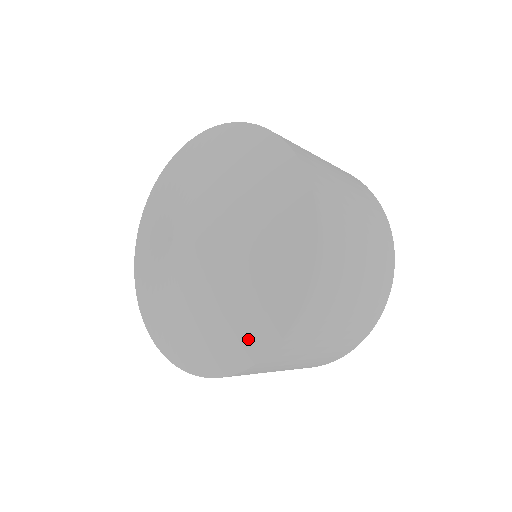
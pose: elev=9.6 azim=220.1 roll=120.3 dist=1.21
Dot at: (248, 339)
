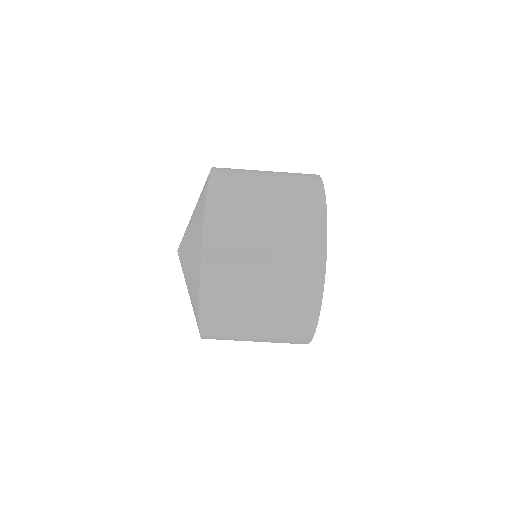
Dot at: (199, 224)
